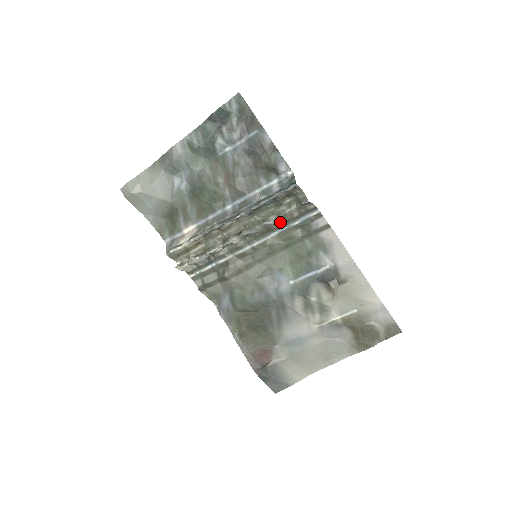
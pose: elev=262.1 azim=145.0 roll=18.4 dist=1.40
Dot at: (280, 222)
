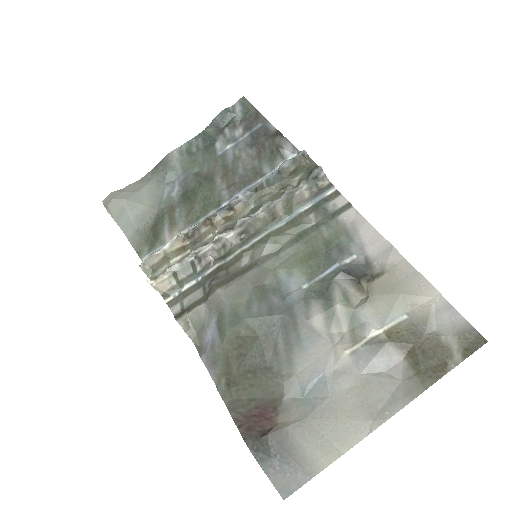
Dot at: (287, 204)
